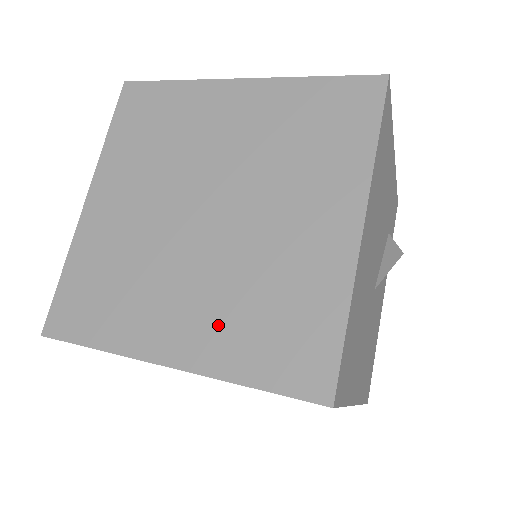
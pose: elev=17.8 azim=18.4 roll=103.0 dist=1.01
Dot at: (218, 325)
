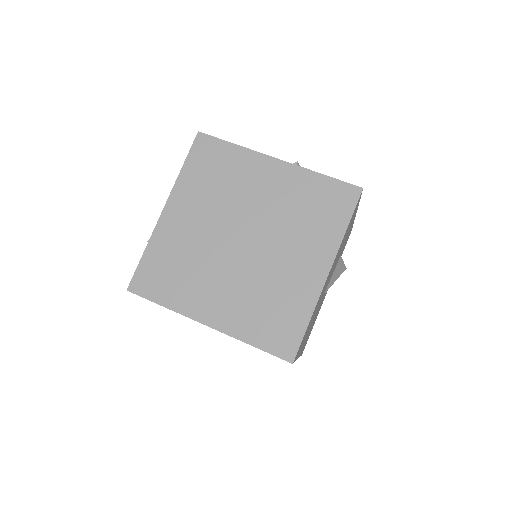
Dot at: (239, 309)
